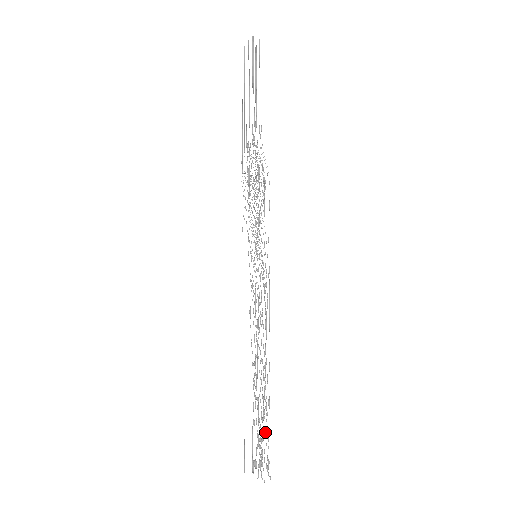
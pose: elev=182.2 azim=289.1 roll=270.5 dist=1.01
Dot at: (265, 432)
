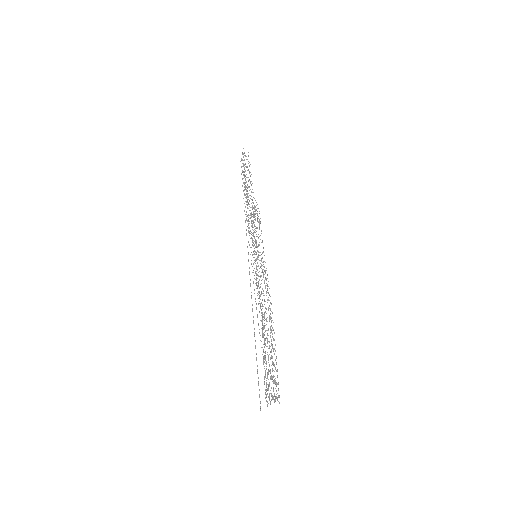
Dot at: (268, 358)
